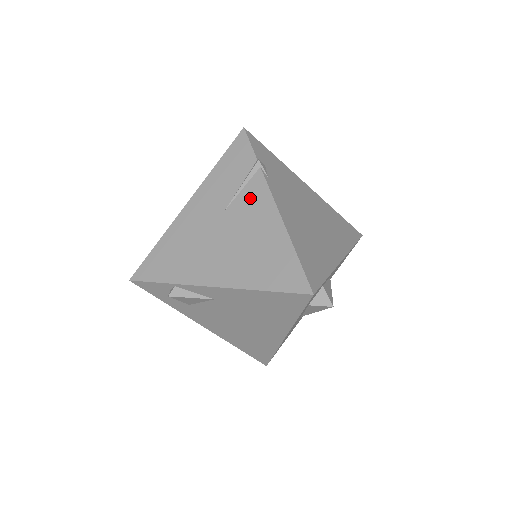
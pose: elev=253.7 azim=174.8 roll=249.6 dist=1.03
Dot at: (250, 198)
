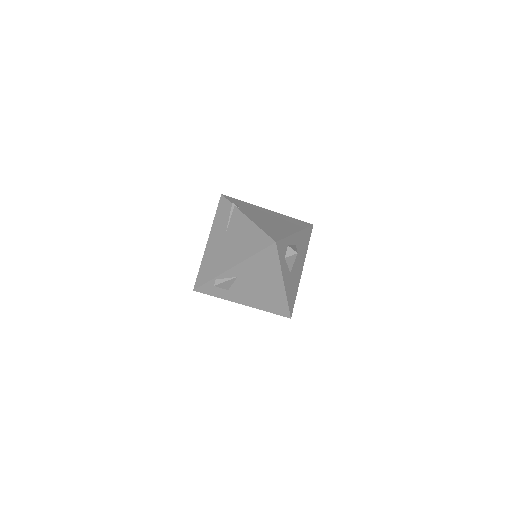
Dot at: (235, 221)
